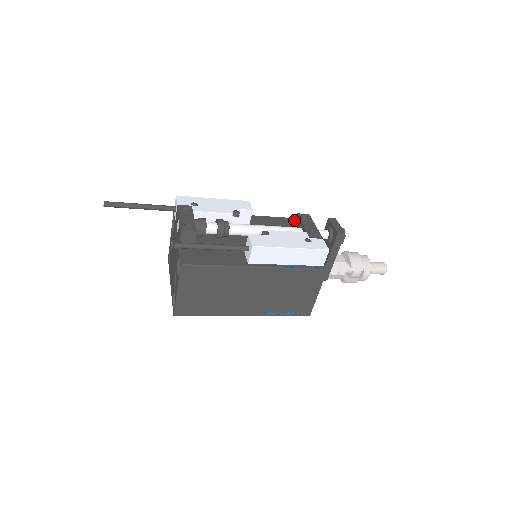
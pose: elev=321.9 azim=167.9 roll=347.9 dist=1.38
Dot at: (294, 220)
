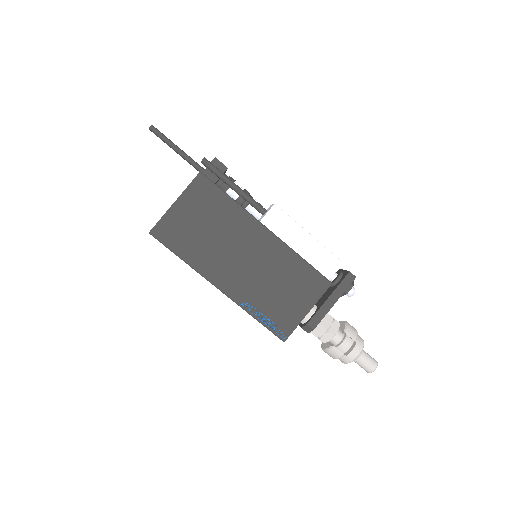
Dot at: occluded
